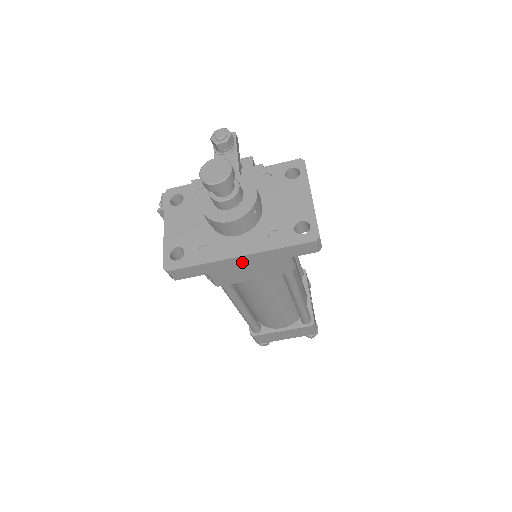
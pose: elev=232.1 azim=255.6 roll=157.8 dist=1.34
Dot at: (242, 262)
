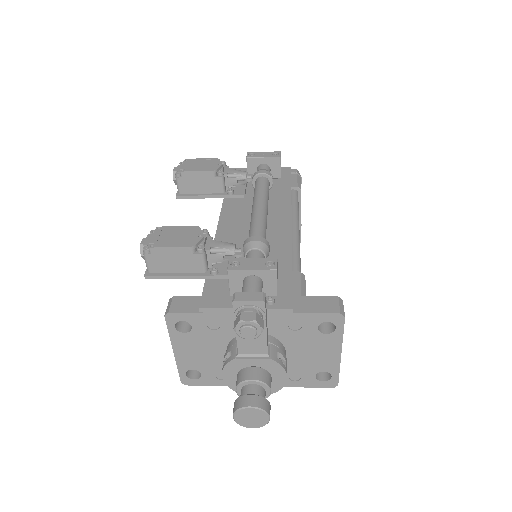
Dot at: occluded
